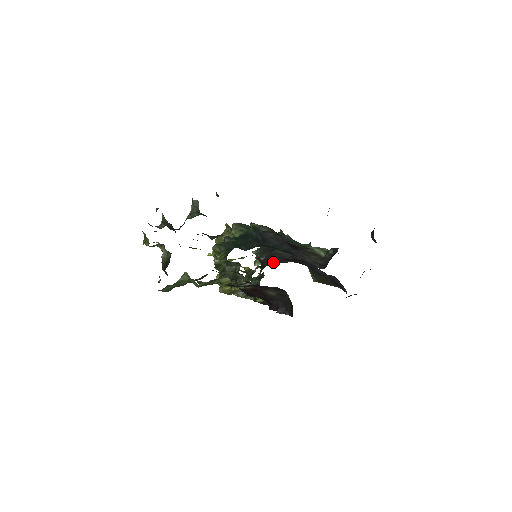
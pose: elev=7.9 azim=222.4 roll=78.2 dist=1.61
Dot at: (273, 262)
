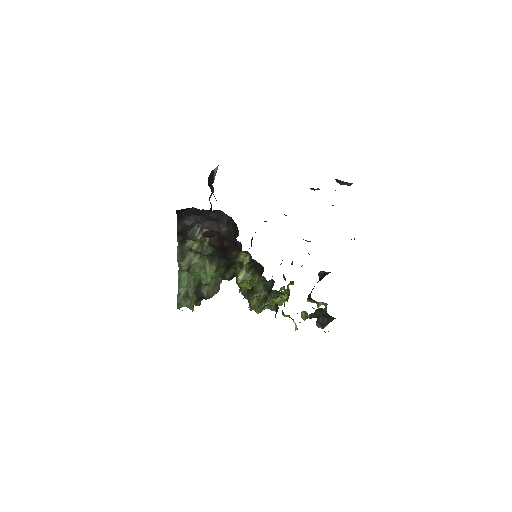
Dot at: occluded
